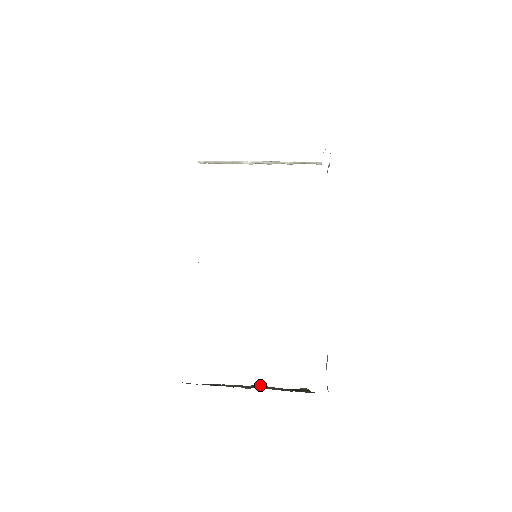
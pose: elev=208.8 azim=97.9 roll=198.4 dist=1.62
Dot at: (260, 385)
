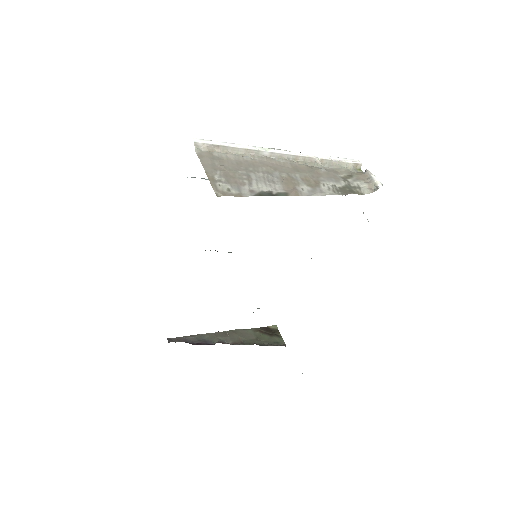
Dot at: (237, 329)
